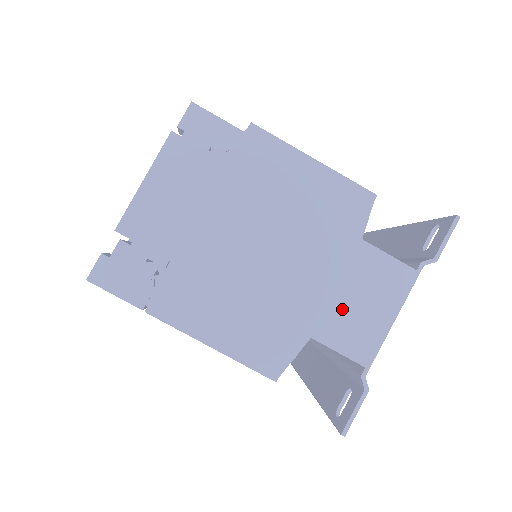
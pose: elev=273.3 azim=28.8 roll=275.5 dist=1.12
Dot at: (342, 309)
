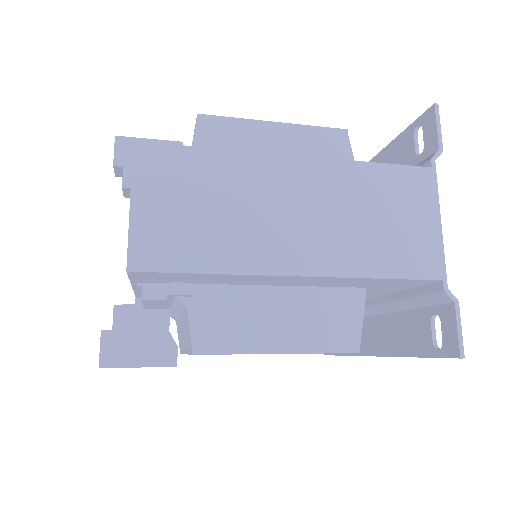
Dot at: (391, 236)
